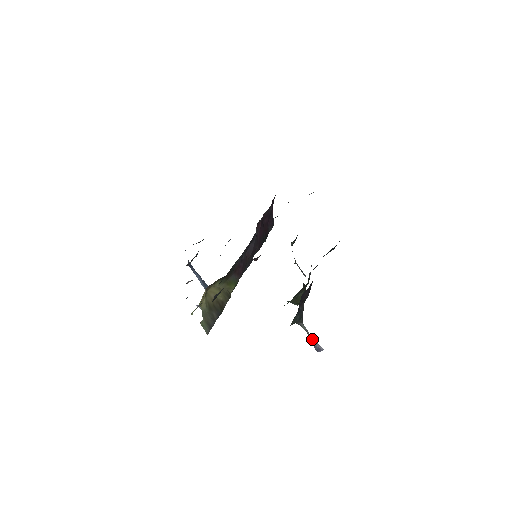
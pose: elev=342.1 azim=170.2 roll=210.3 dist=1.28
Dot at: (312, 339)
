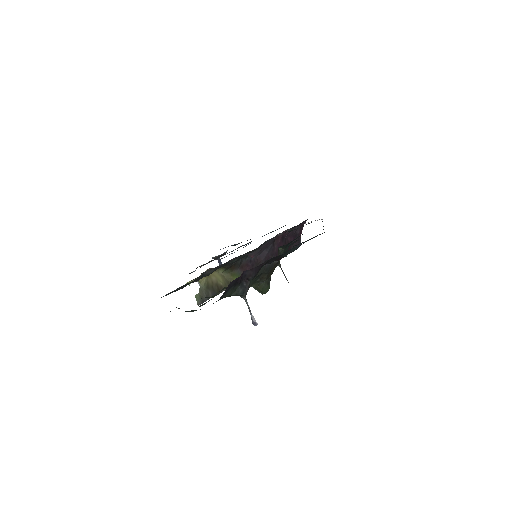
Dot at: (251, 313)
